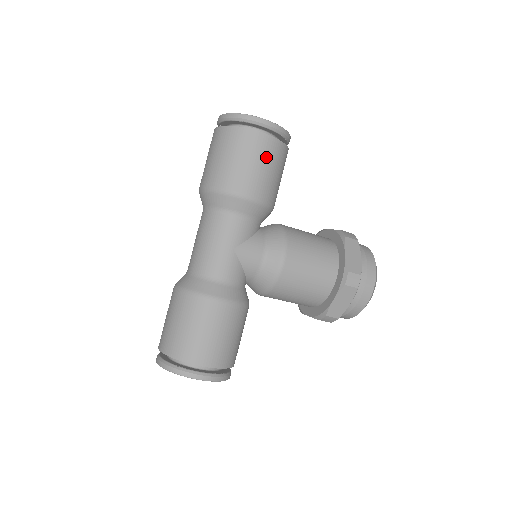
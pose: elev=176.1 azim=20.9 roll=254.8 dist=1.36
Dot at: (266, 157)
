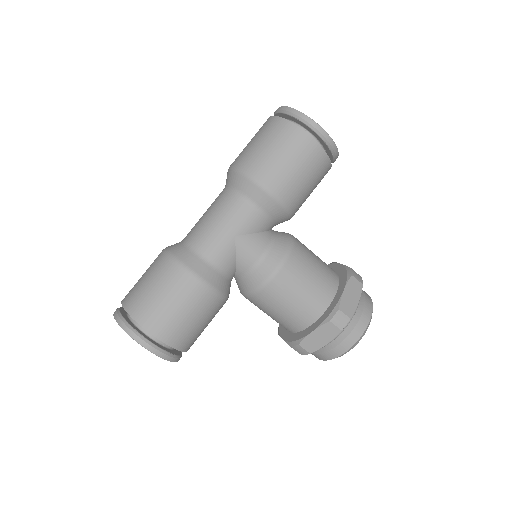
Dot at: (305, 161)
